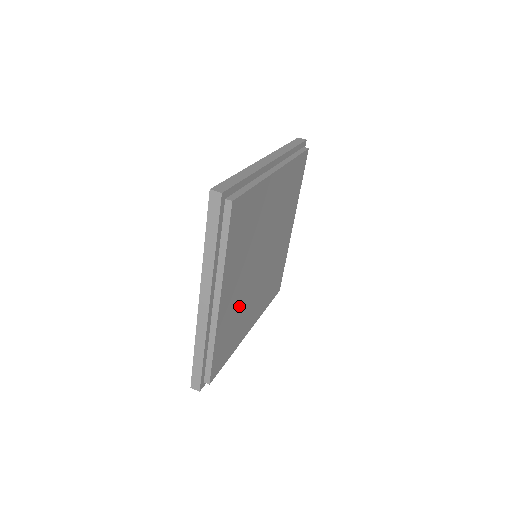
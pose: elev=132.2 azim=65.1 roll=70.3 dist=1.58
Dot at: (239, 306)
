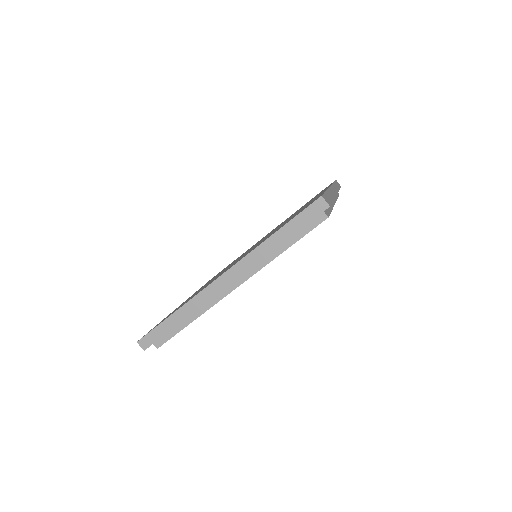
Dot at: occluded
